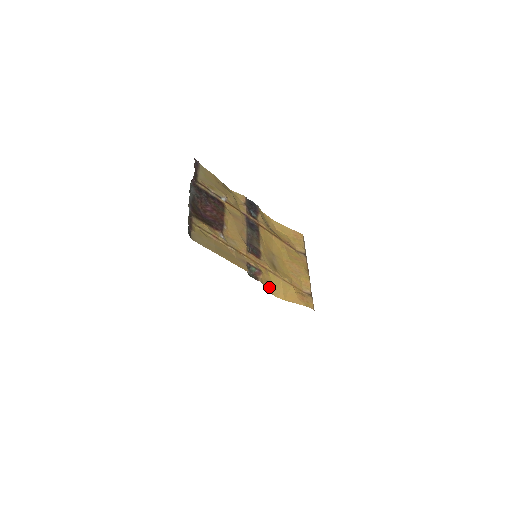
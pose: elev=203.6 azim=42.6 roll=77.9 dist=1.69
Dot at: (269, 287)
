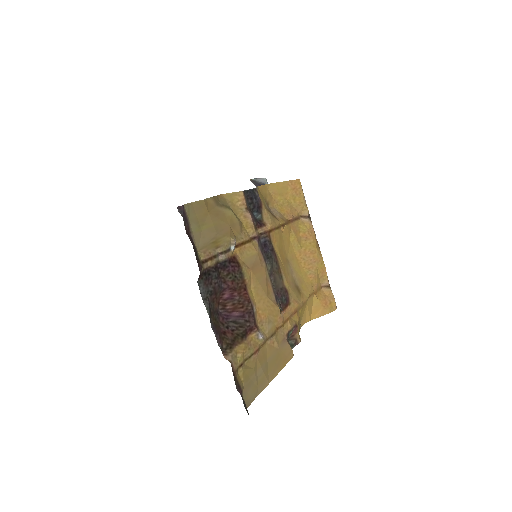
Dot at: (299, 325)
